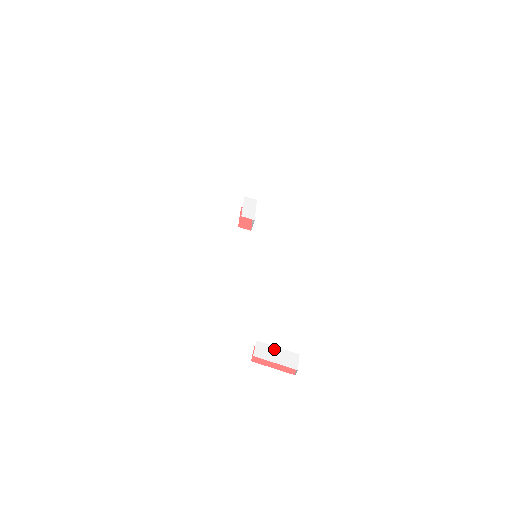
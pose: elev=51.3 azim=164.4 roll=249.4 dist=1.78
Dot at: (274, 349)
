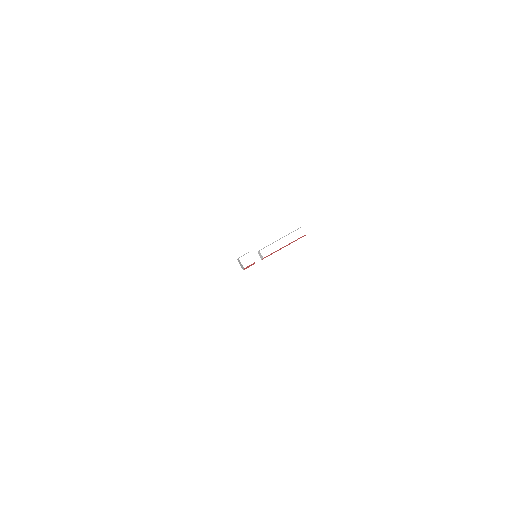
Dot at: (276, 241)
